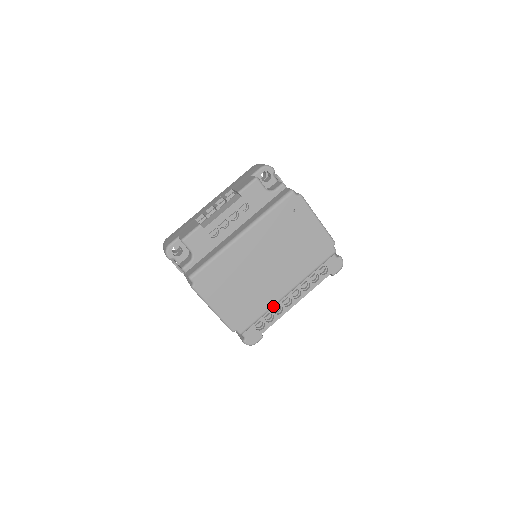
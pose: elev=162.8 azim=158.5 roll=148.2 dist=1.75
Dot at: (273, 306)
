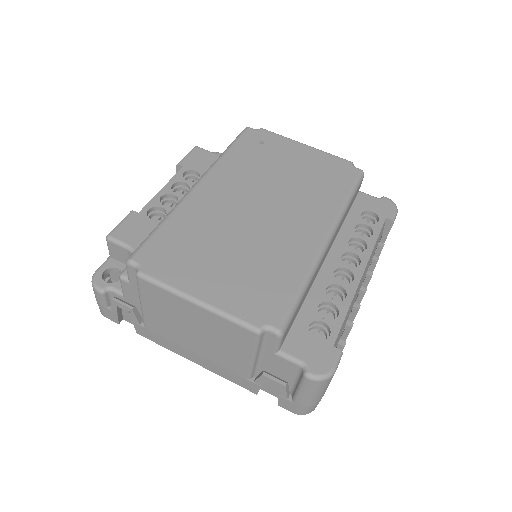
Dot at: (313, 266)
